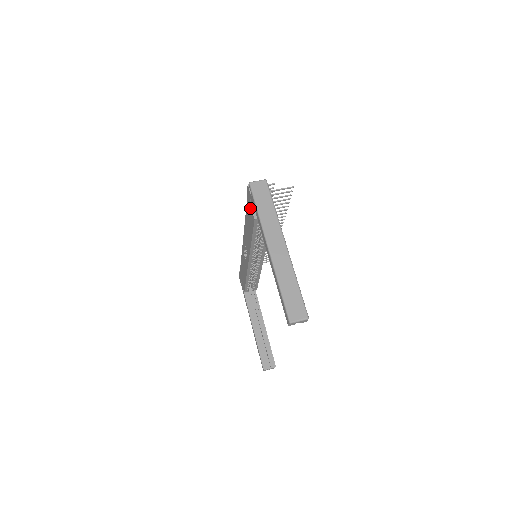
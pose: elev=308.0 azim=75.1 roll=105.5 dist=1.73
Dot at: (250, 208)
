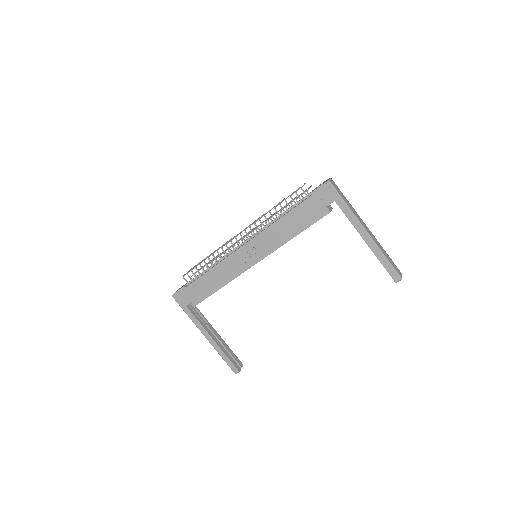
Dot at: (319, 203)
